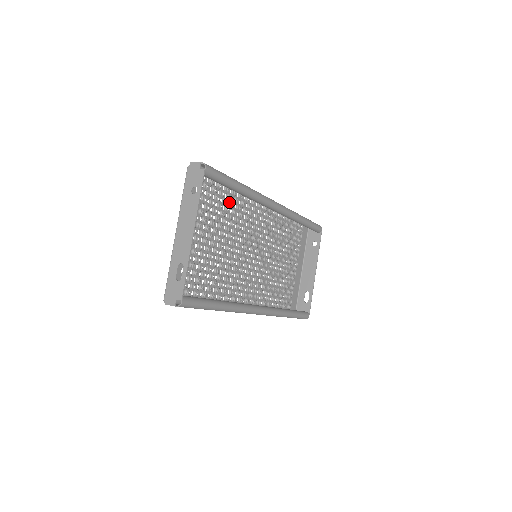
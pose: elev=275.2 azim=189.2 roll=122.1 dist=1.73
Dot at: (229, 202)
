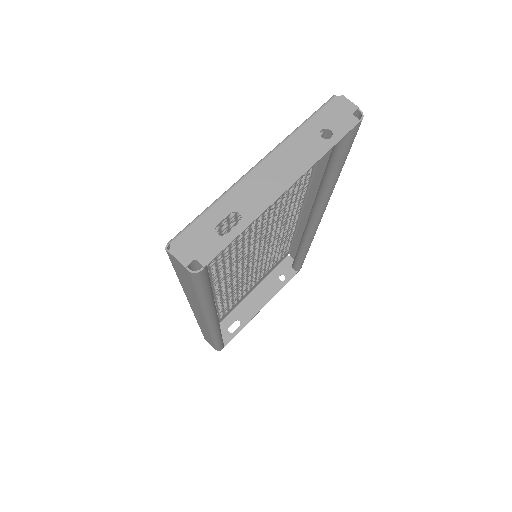
Dot at: occluded
